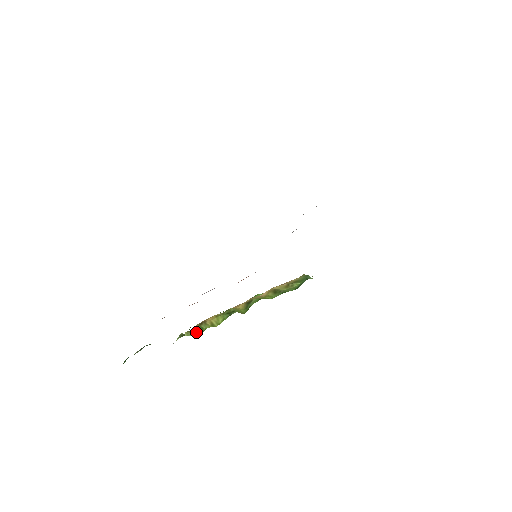
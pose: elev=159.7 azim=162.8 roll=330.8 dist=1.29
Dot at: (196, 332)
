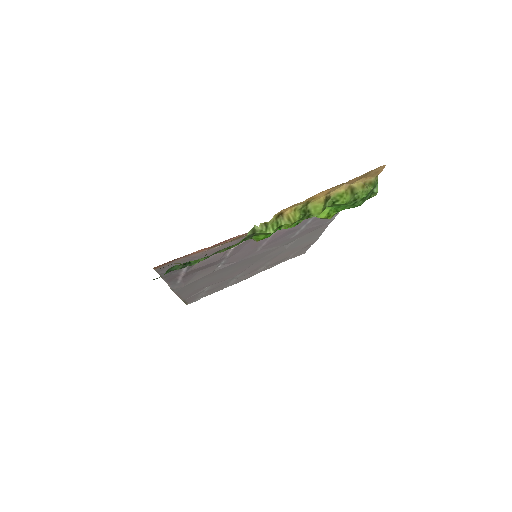
Dot at: (271, 227)
